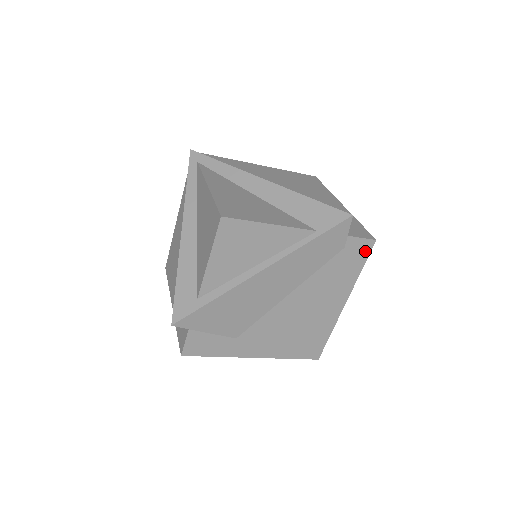
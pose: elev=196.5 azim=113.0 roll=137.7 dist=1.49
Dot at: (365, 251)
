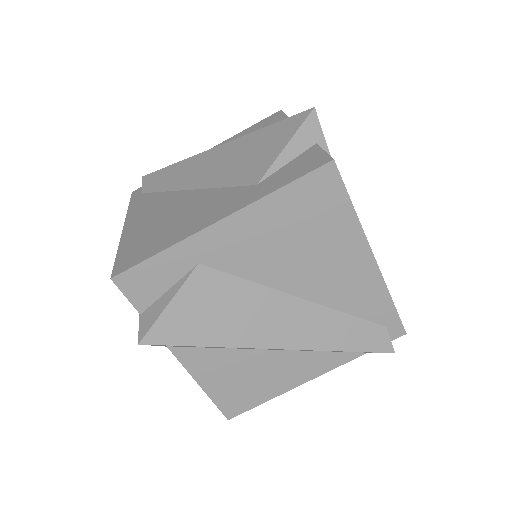
Dot at: occluded
